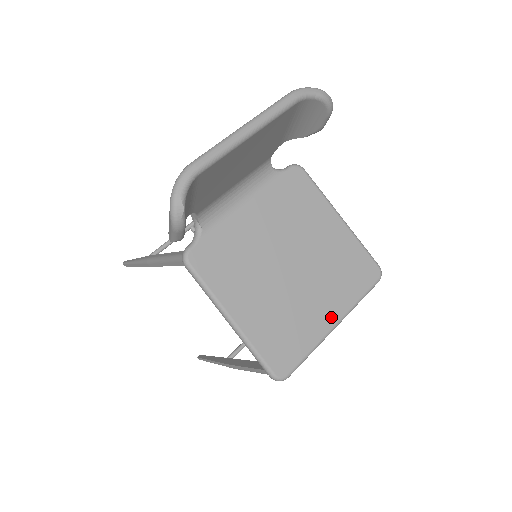
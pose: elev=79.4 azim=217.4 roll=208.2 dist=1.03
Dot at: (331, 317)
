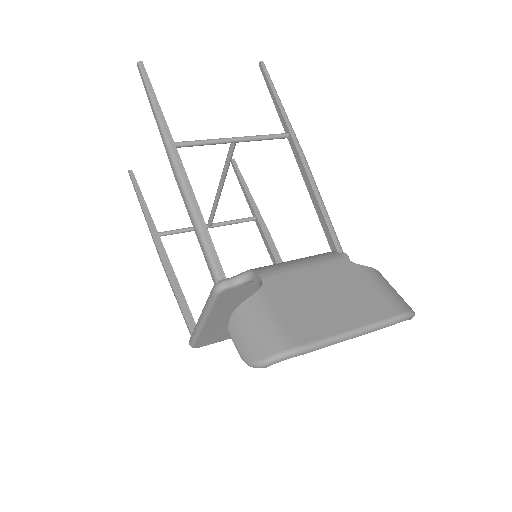
Dot at: occluded
